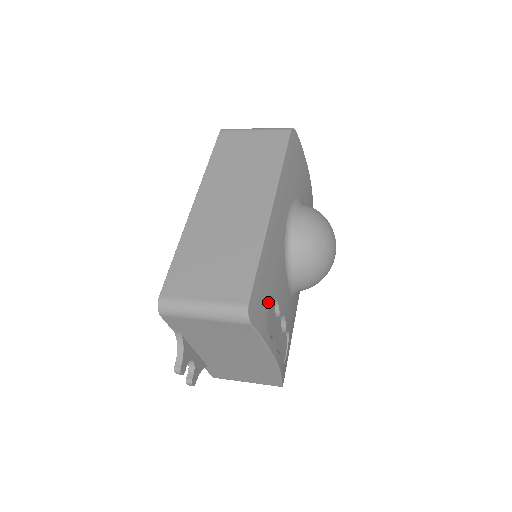
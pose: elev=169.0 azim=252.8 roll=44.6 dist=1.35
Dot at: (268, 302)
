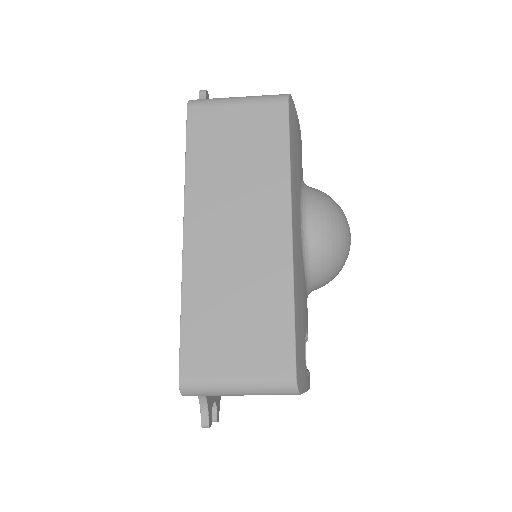
Dot at: (304, 346)
